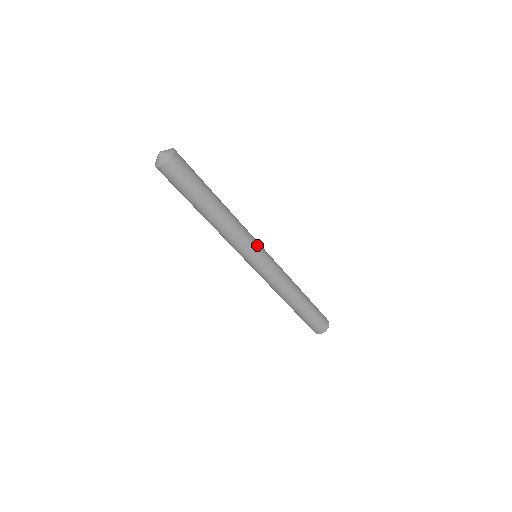
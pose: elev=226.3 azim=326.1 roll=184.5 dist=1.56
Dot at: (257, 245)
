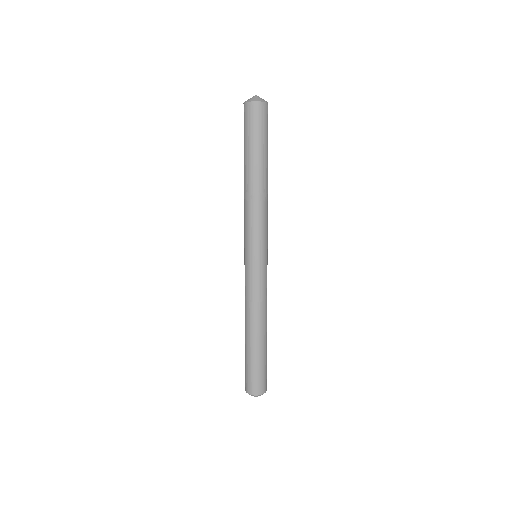
Dot at: occluded
